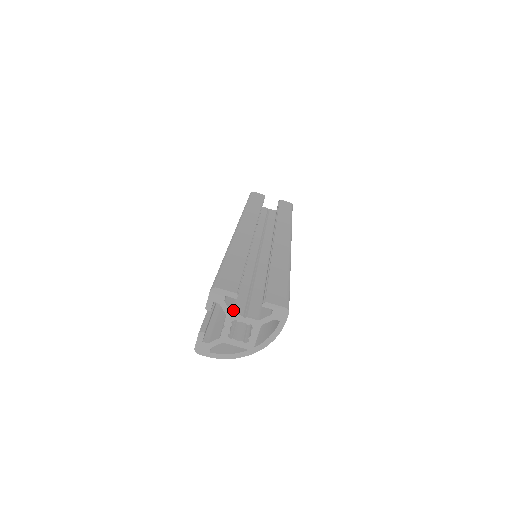
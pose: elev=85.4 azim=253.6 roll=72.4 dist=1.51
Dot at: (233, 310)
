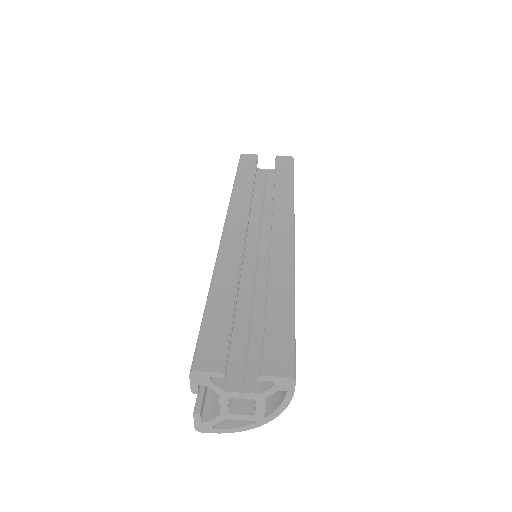
Dot at: (226, 386)
